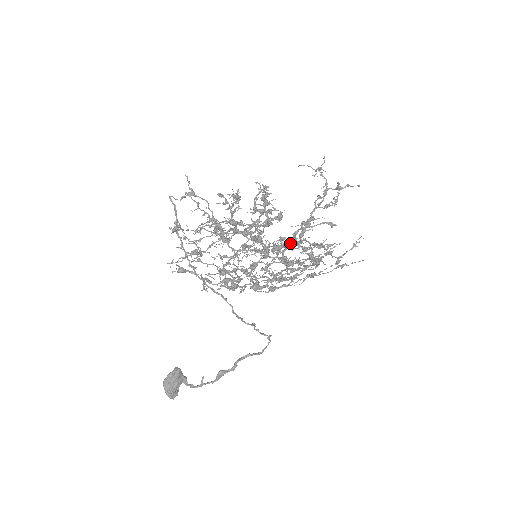
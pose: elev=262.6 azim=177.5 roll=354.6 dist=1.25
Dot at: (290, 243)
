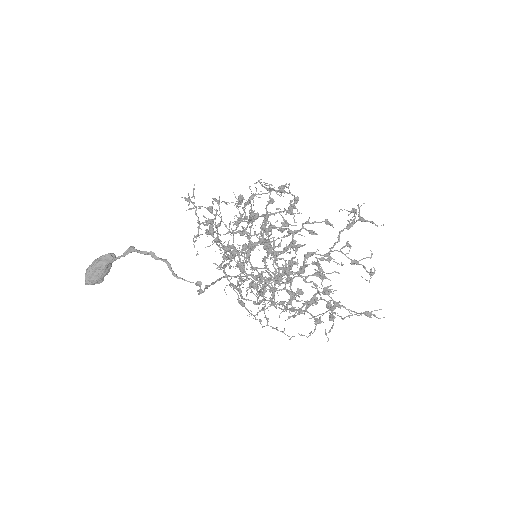
Dot at: (288, 247)
